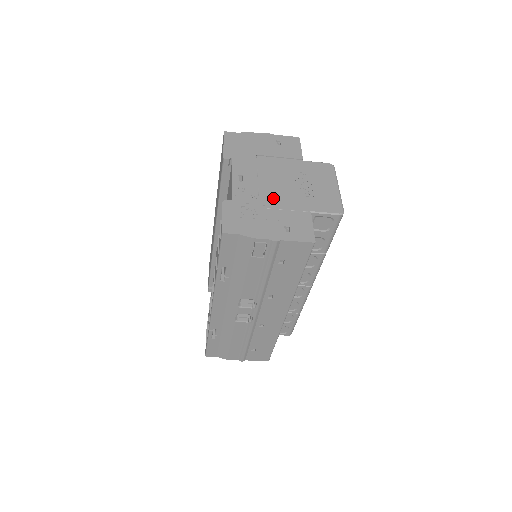
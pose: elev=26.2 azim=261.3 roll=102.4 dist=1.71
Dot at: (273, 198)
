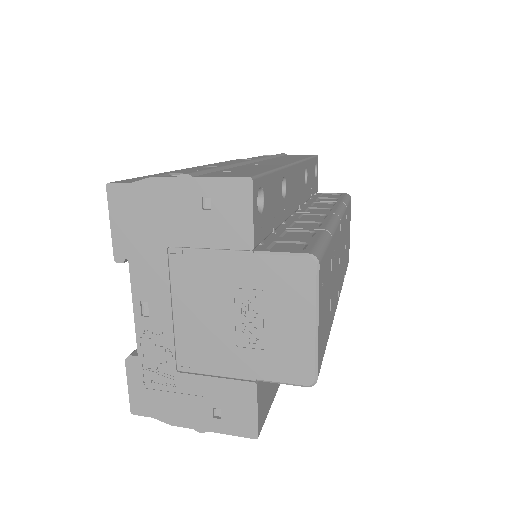
Dot at: (197, 352)
